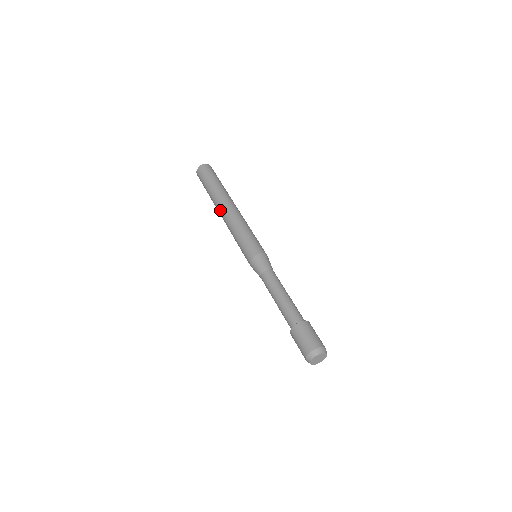
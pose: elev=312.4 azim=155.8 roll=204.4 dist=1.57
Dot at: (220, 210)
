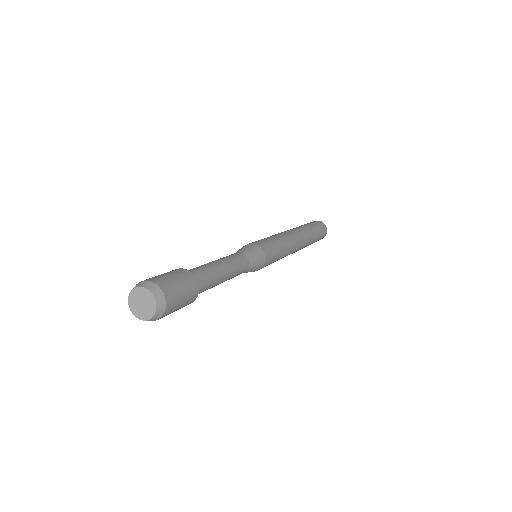
Dot at: occluded
